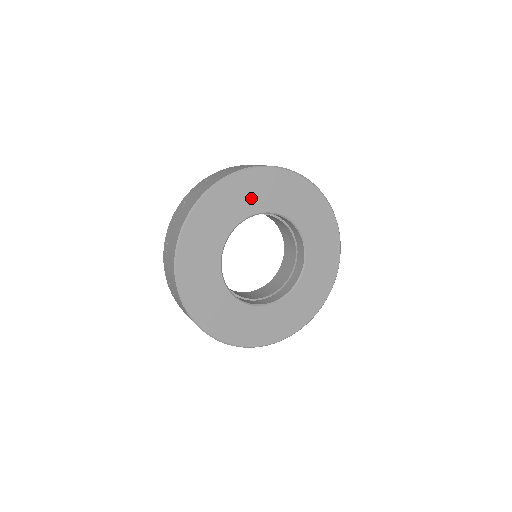
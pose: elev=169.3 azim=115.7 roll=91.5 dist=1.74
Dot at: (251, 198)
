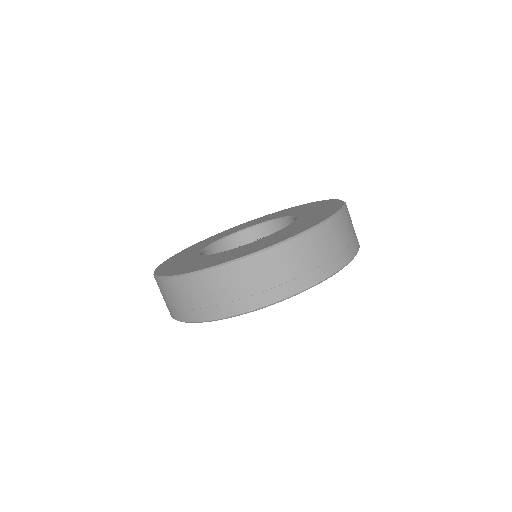
Dot at: occluded
